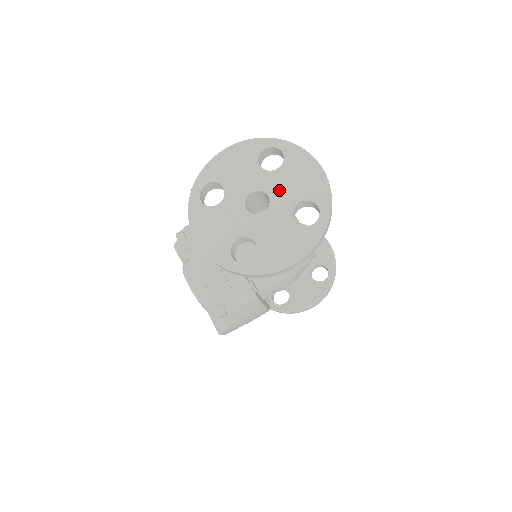
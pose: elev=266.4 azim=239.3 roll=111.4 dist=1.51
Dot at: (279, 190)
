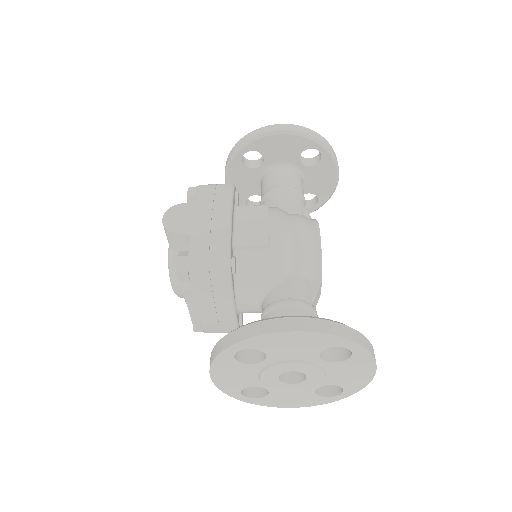
Dot at: (321, 378)
